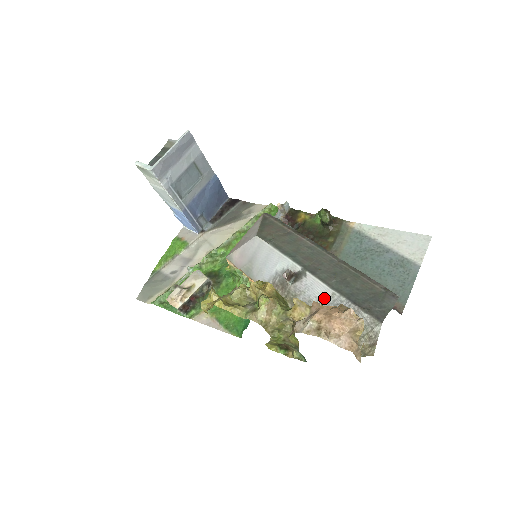
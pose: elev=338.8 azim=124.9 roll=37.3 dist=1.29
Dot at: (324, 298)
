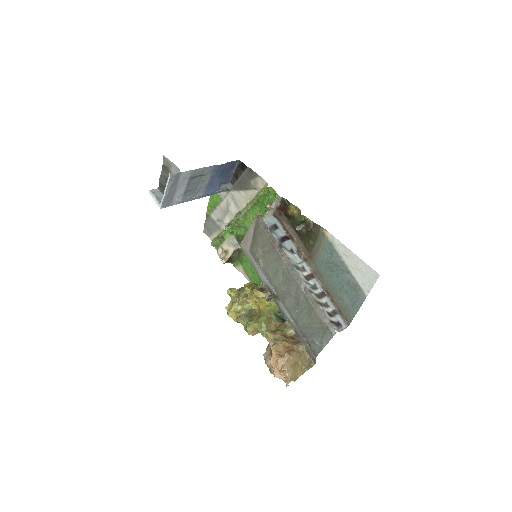
Dot at: (290, 320)
